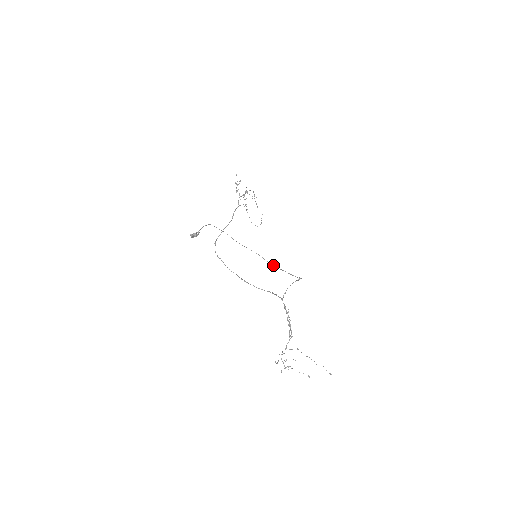
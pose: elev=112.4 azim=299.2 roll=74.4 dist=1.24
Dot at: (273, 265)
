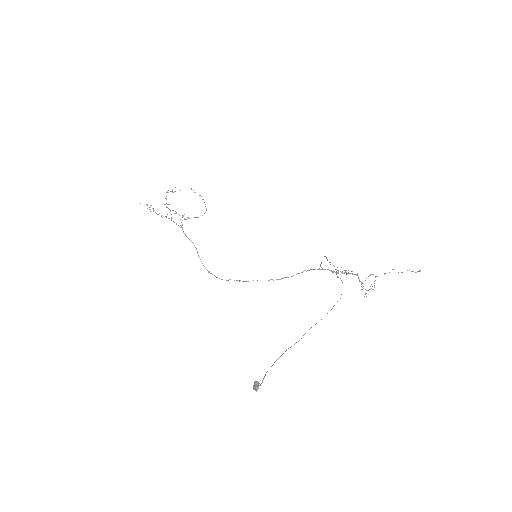
Dot at: occluded
